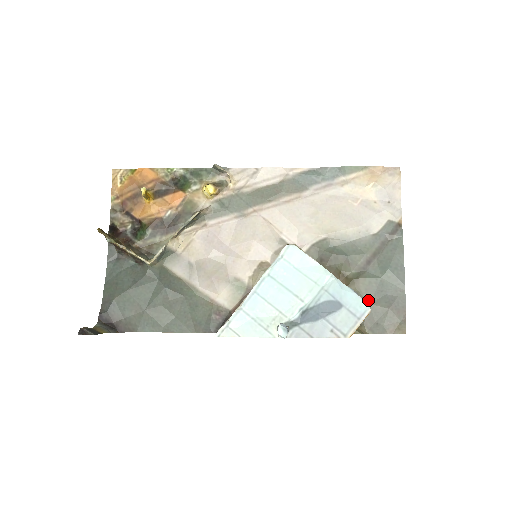
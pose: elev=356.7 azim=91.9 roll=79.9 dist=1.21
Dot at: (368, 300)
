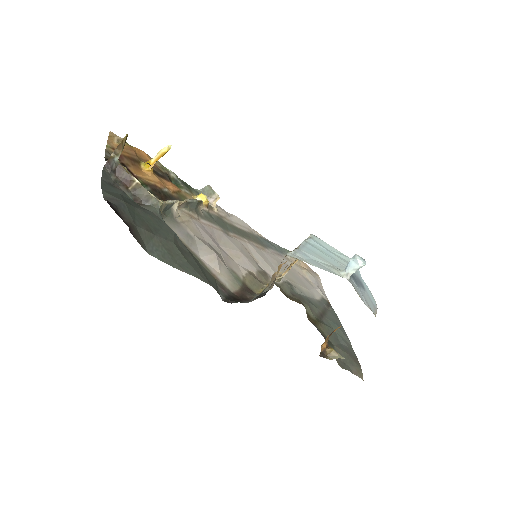
Dot at: (332, 342)
